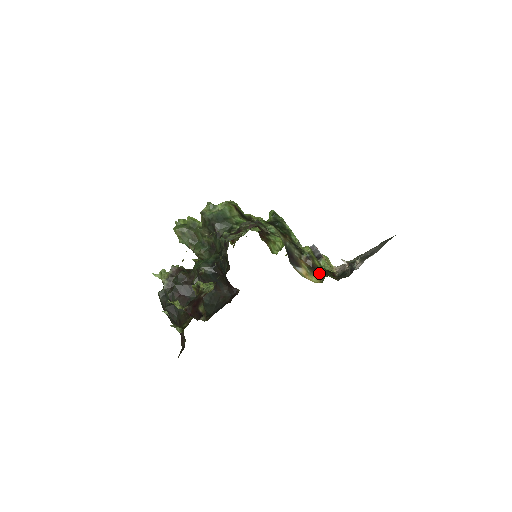
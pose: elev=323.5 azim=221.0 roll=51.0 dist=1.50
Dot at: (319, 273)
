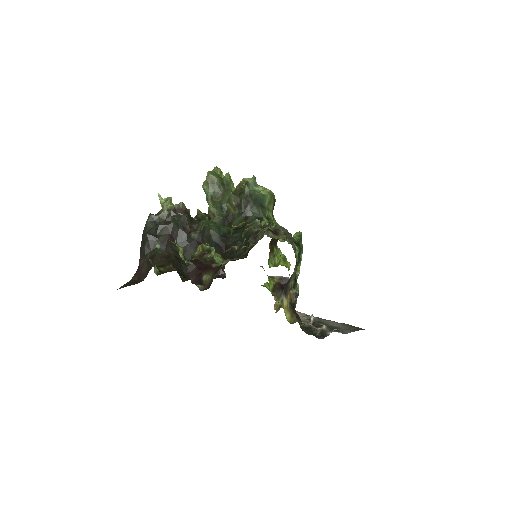
Dot at: (294, 314)
